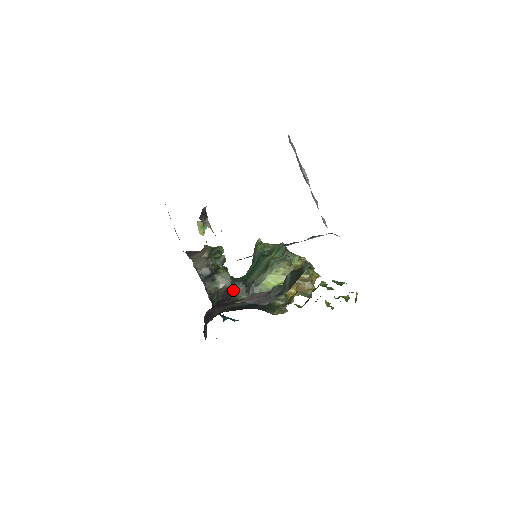
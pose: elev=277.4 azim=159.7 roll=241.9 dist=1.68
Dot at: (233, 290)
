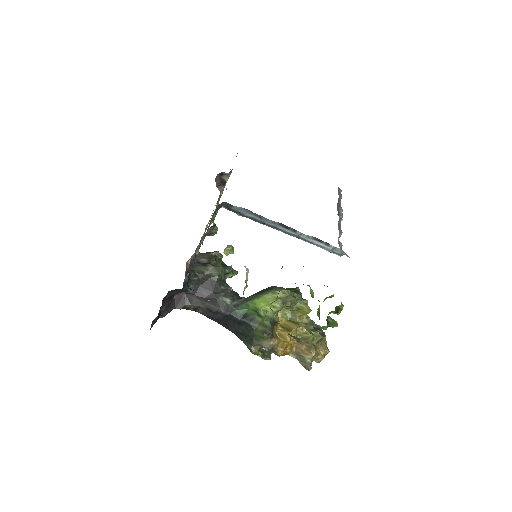
Dot at: (218, 285)
